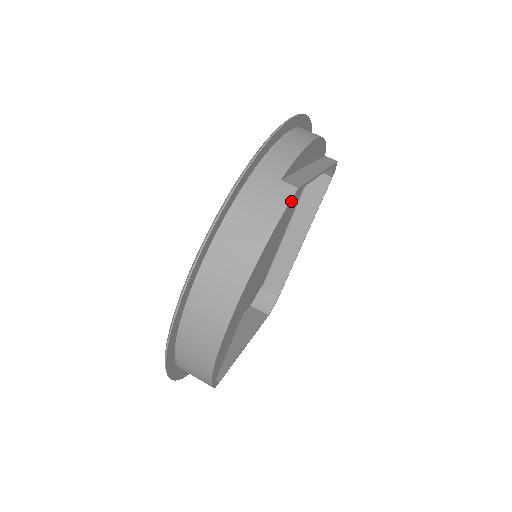
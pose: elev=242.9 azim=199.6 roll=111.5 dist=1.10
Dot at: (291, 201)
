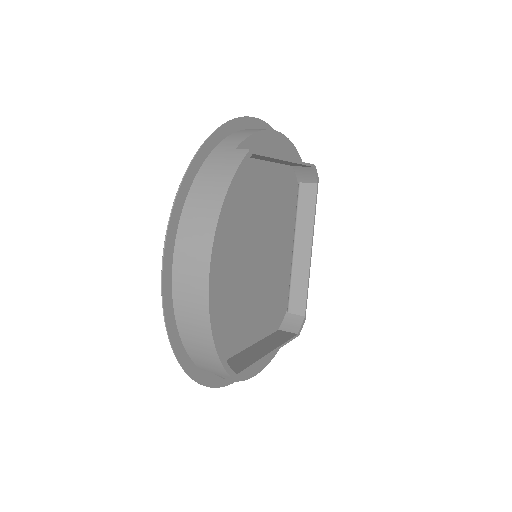
Dot at: (245, 160)
